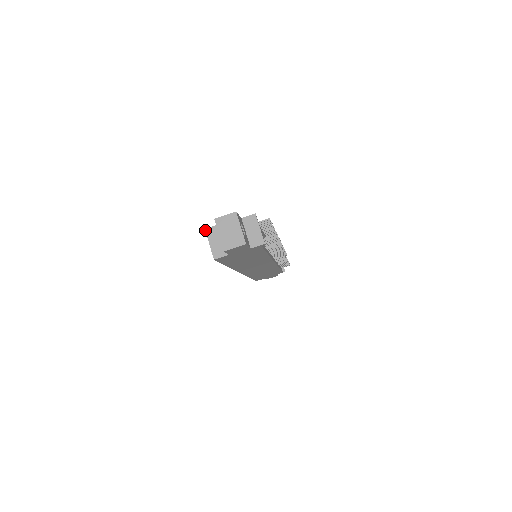
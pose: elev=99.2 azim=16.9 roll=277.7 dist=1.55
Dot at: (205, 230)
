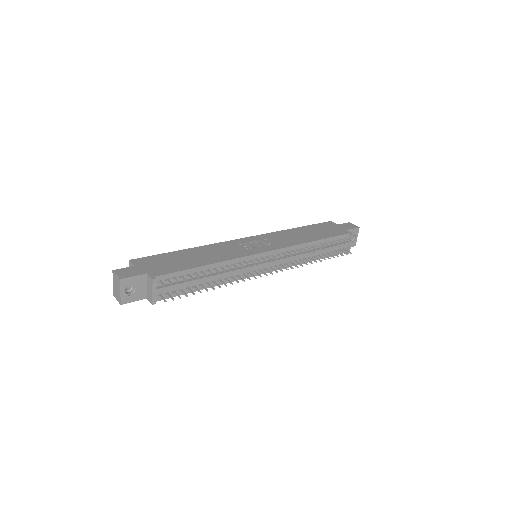
Dot at: (129, 261)
